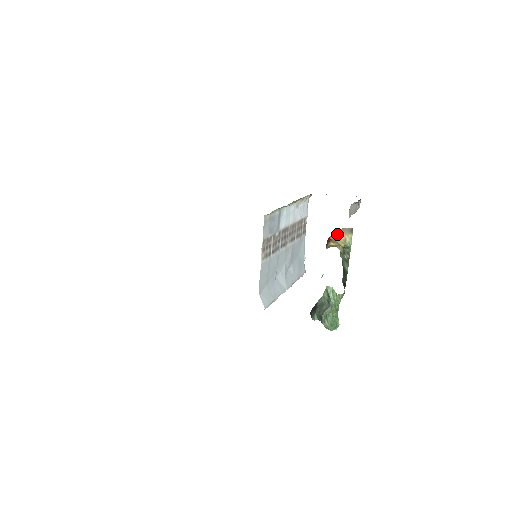
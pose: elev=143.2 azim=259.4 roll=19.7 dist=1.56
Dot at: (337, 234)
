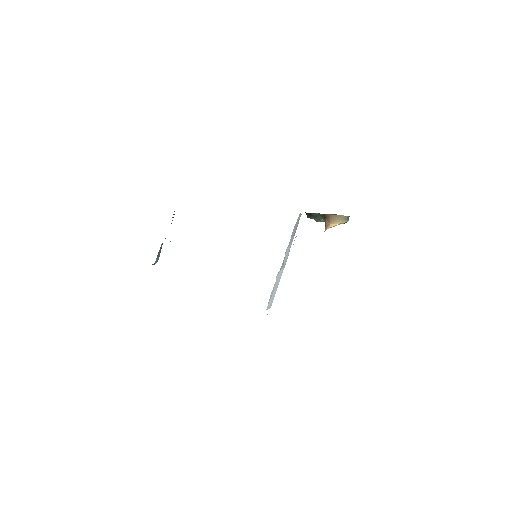
Dot at: (332, 222)
